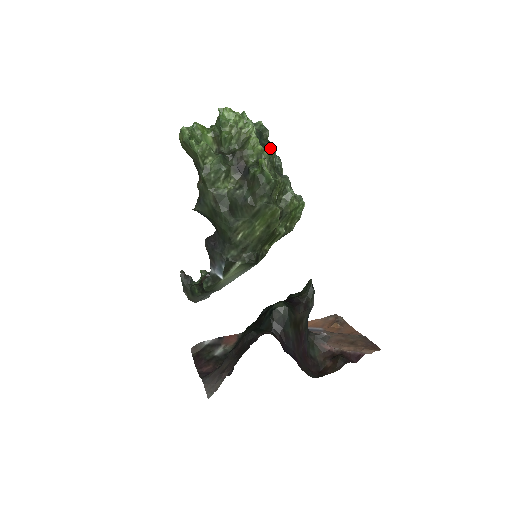
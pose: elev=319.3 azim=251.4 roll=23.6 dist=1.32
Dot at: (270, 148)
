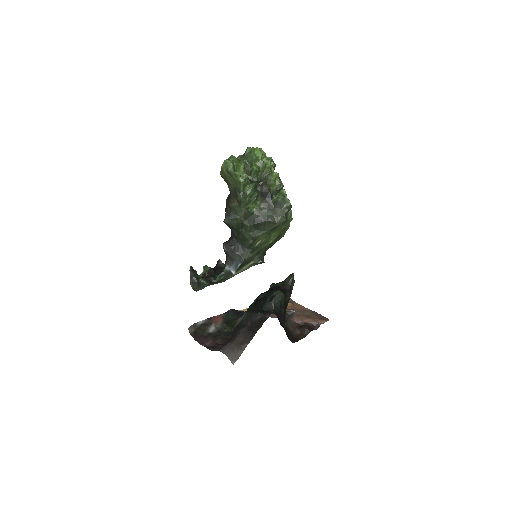
Dot at: (279, 178)
